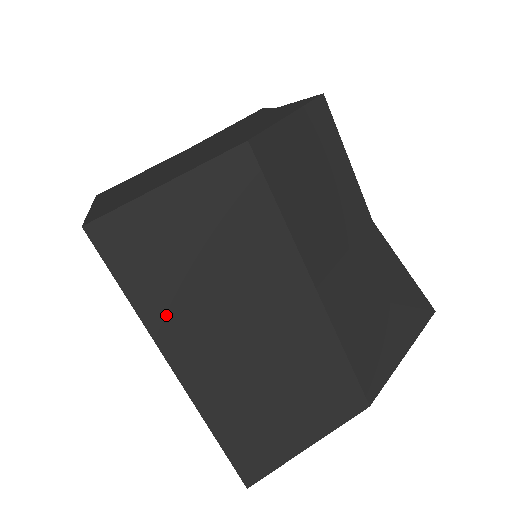
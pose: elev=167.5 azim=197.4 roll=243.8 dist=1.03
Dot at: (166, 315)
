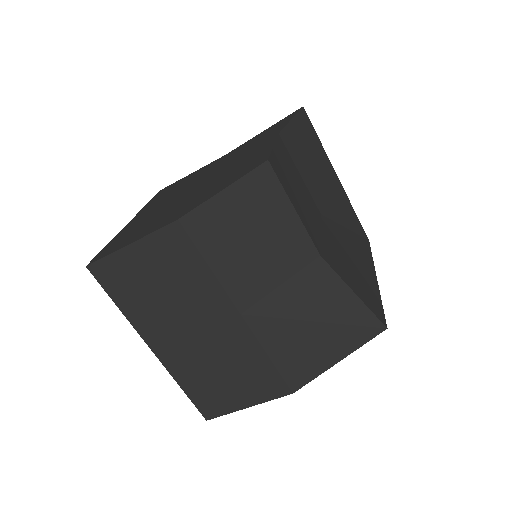
Dot at: (141, 318)
